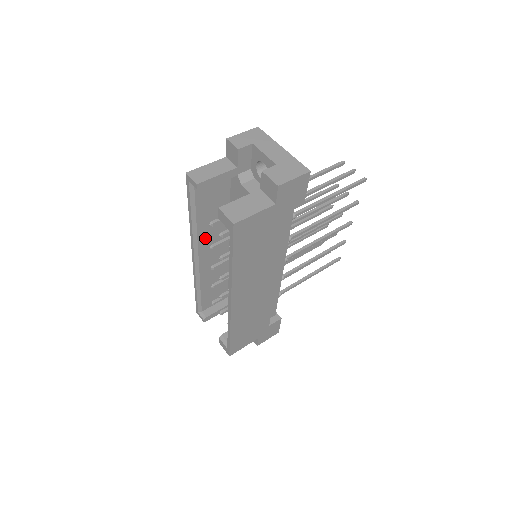
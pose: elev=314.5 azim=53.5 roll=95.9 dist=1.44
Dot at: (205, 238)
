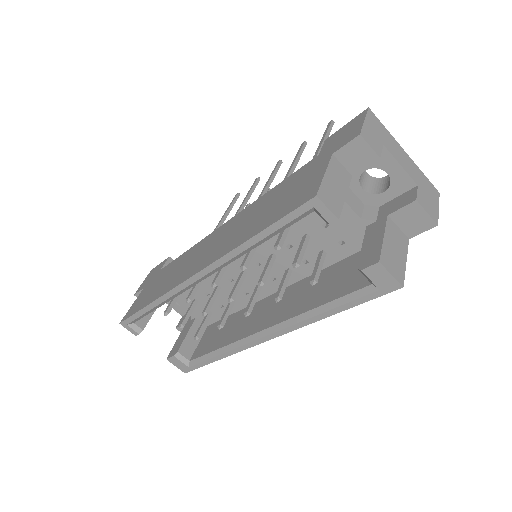
Dot at: occluded
